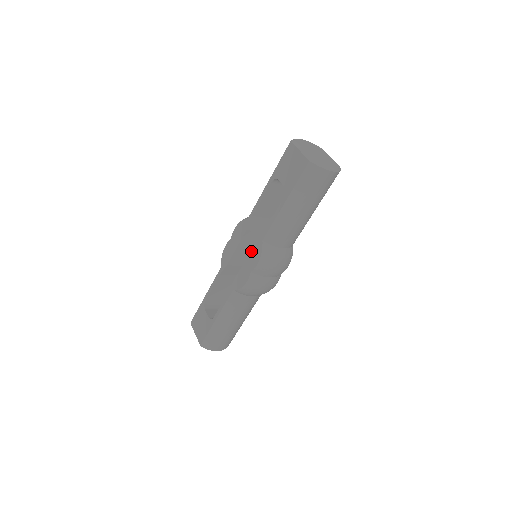
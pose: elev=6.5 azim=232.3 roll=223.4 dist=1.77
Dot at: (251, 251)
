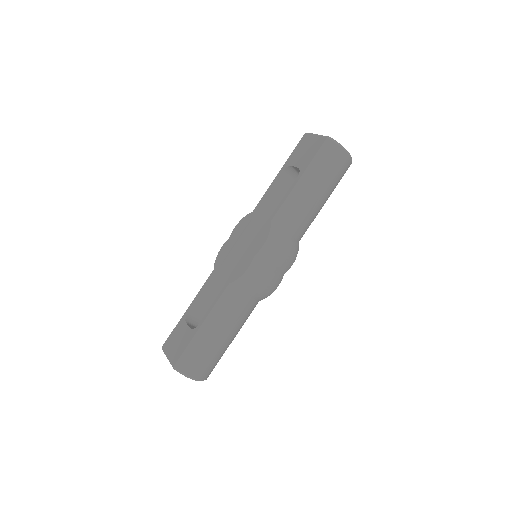
Dot at: (256, 236)
